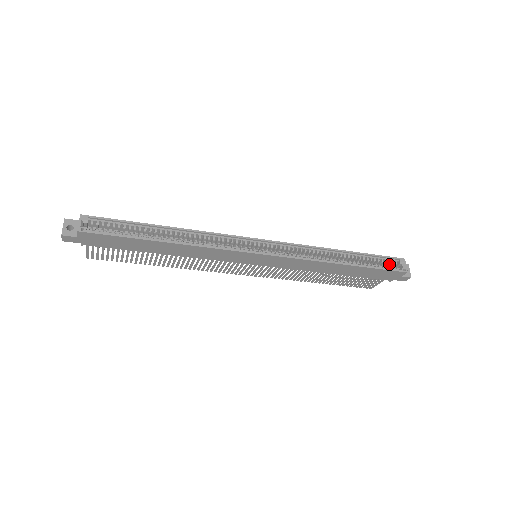
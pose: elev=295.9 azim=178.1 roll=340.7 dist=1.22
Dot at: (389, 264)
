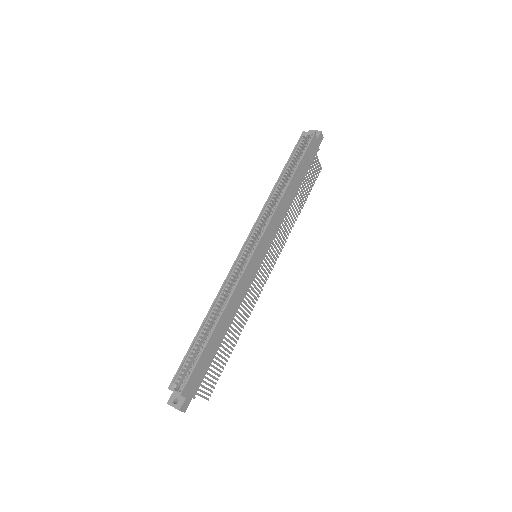
Dot at: (303, 146)
